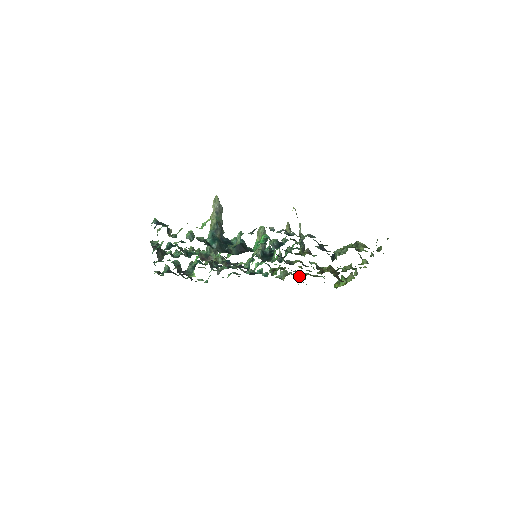
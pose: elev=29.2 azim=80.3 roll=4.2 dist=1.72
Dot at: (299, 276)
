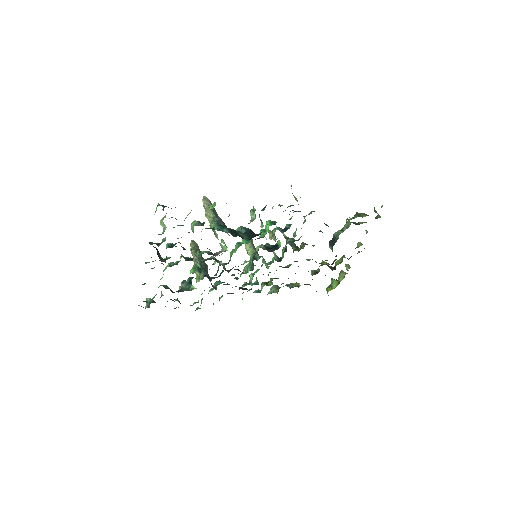
Dot at: occluded
